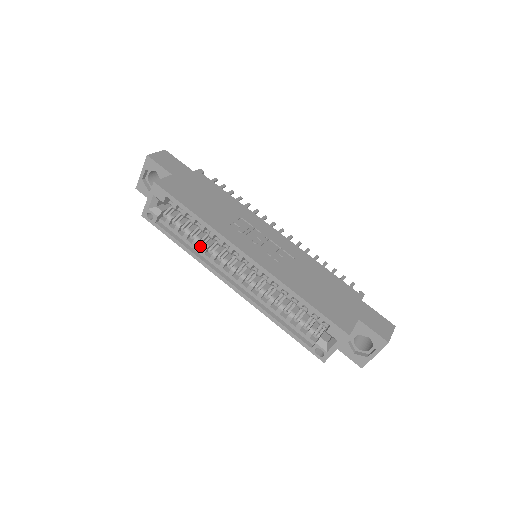
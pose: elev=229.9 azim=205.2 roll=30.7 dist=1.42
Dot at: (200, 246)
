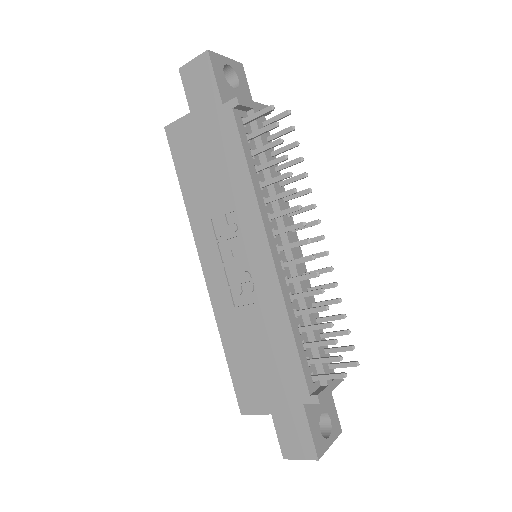
Dot at: occluded
